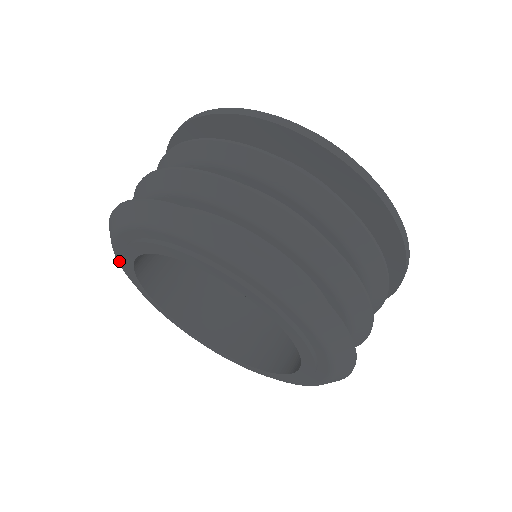
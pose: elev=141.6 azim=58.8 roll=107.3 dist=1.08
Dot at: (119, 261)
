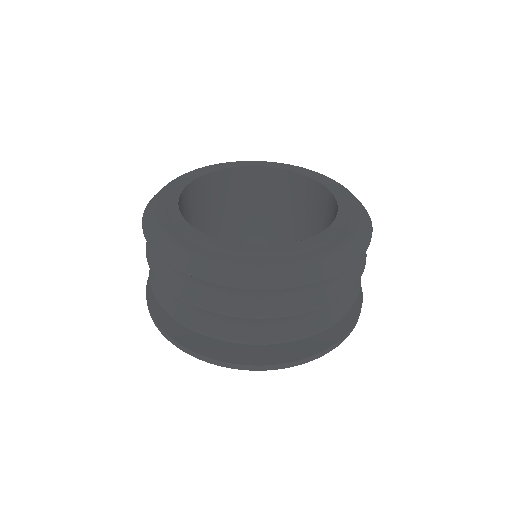
Dot at: (163, 192)
